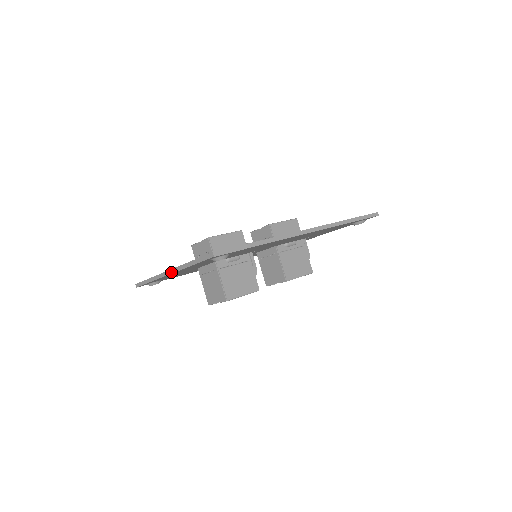
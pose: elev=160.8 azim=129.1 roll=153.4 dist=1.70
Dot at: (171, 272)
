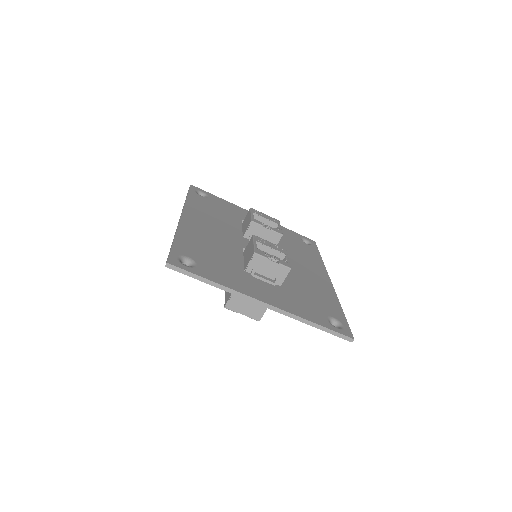
Dot at: (272, 309)
